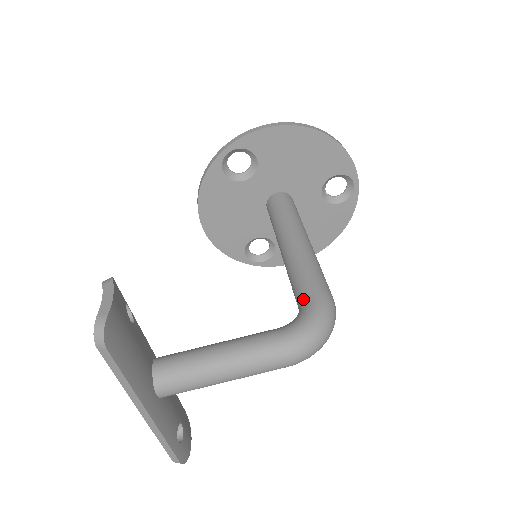
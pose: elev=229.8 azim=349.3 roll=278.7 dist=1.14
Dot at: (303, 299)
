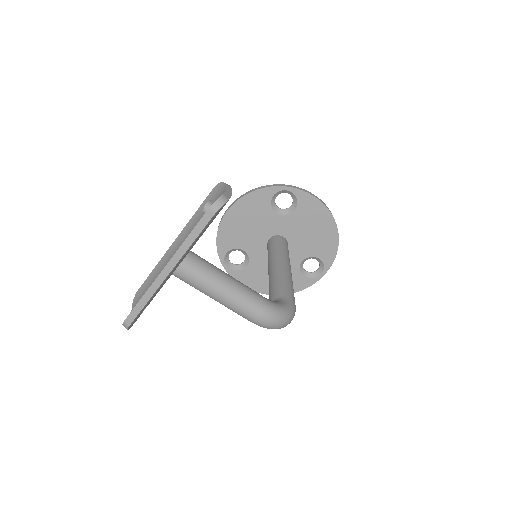
Dot at: (282, 297)
